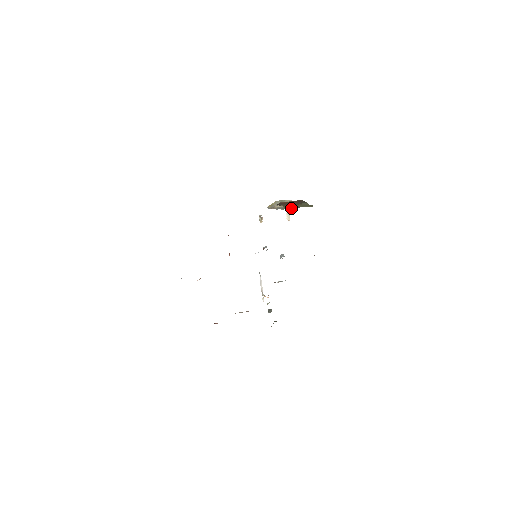
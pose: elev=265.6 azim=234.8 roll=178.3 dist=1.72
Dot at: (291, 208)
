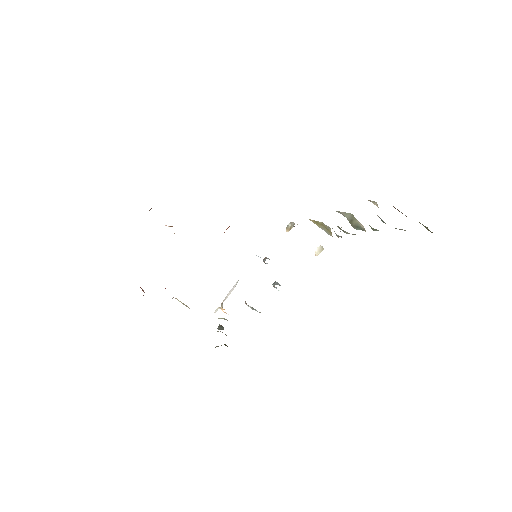
Dot at: occluded
